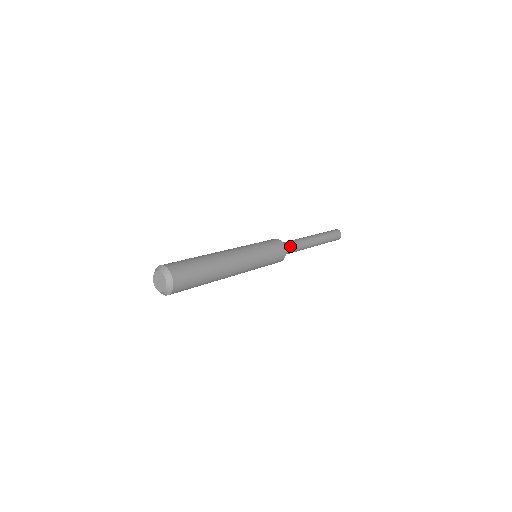
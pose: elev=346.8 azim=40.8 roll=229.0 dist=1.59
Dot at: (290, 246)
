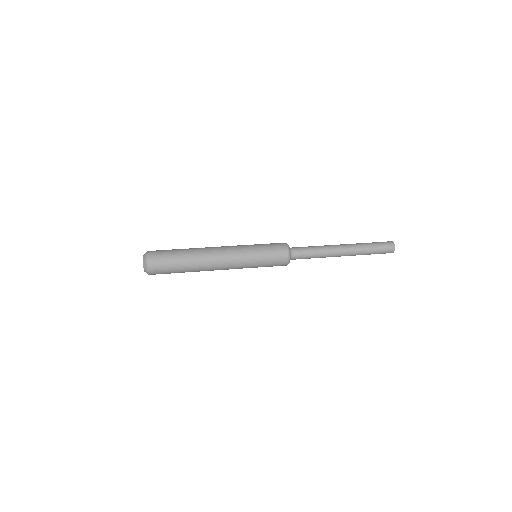
Dot at: (301, 249)
